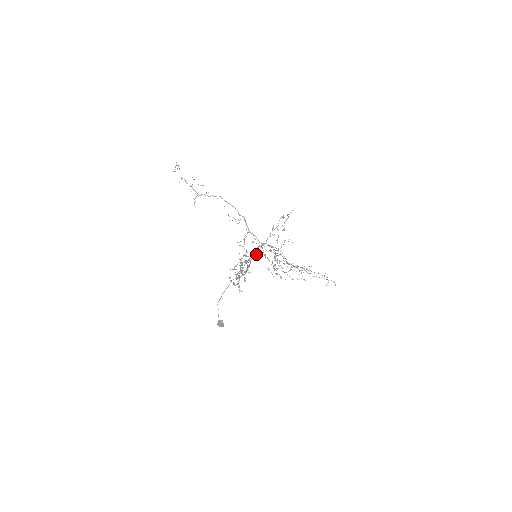
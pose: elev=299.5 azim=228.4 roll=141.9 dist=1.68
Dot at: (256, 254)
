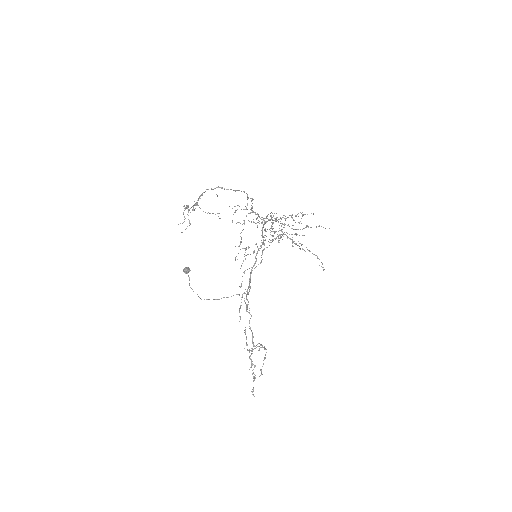
Dot at: occluded
